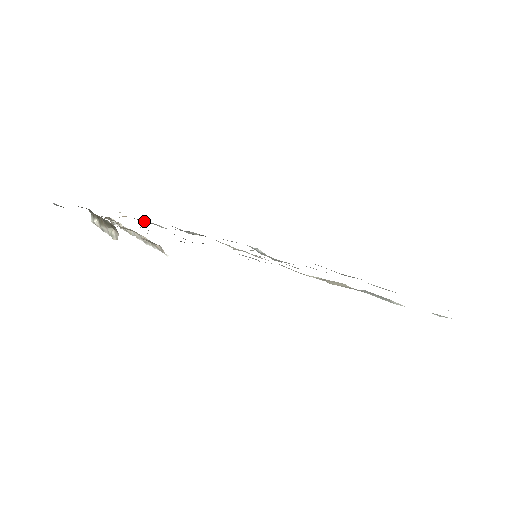
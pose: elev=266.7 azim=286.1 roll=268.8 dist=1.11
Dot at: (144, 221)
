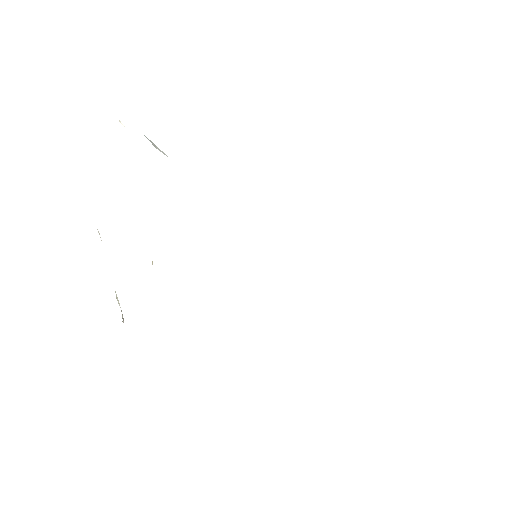
Dot at: occluded
